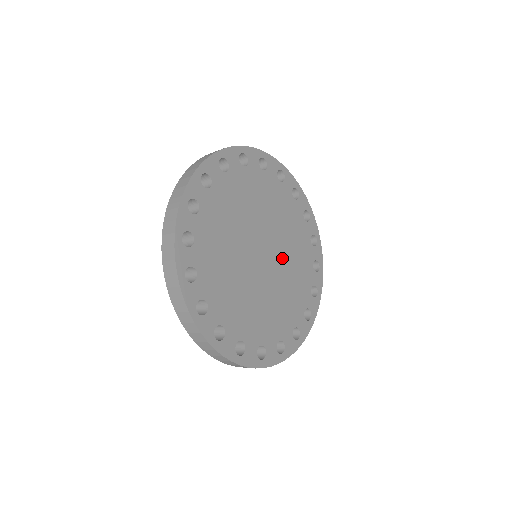
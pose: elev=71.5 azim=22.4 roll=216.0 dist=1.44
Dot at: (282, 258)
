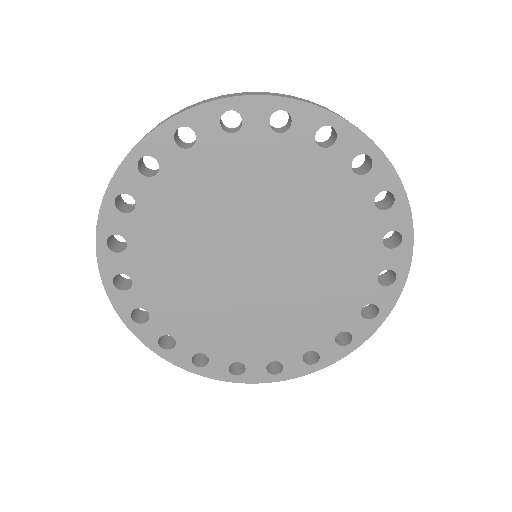
Dot at: (288, 230)
